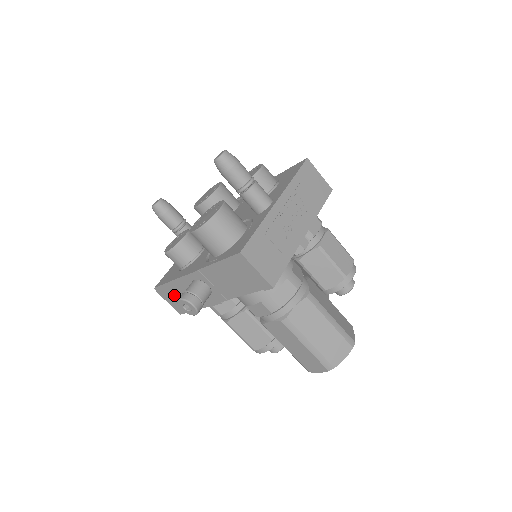
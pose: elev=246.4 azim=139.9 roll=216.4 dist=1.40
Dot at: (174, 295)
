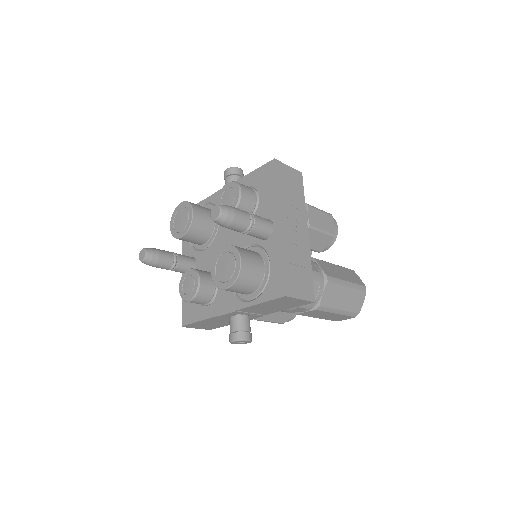
Dot at: (205, 324)
